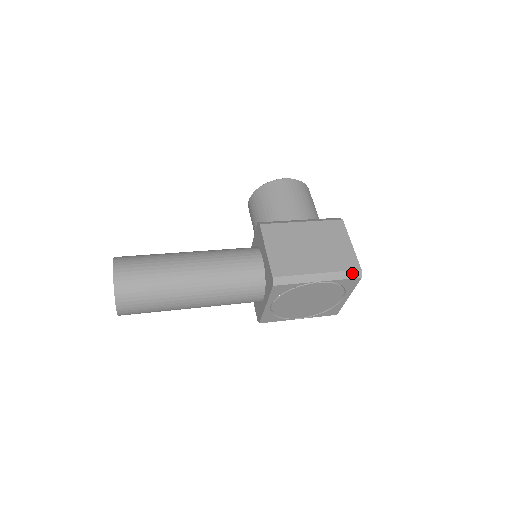
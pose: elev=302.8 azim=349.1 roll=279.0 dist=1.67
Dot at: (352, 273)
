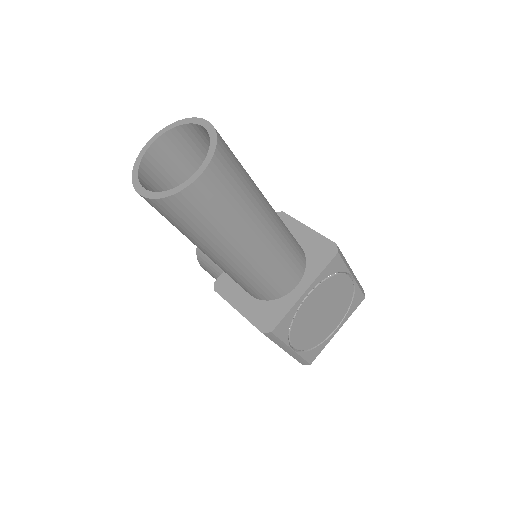
Dot at: (362, 288)
